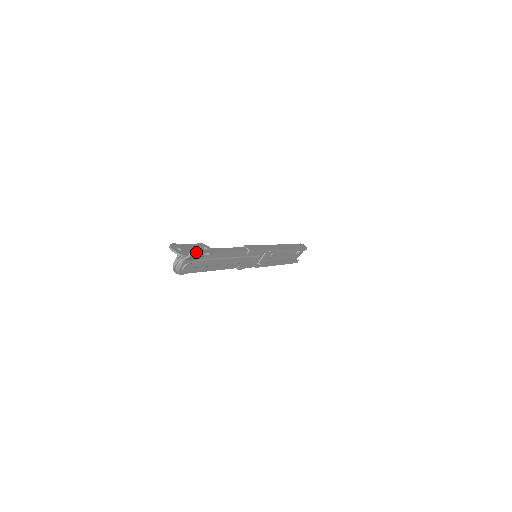
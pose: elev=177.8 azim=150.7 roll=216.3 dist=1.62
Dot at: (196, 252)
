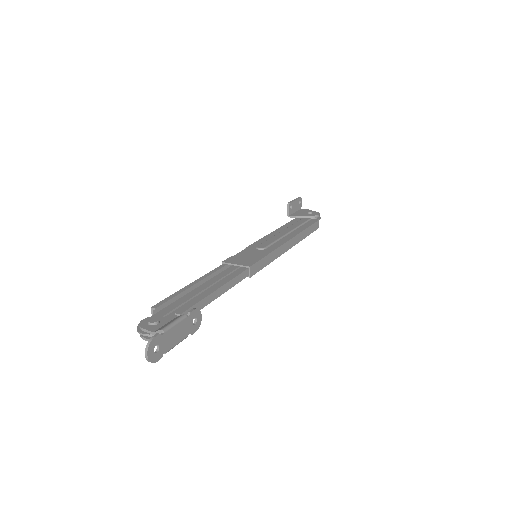
Dot at: (177, 342)
